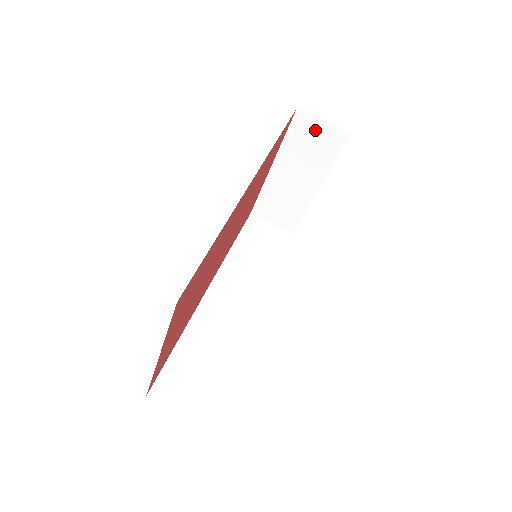
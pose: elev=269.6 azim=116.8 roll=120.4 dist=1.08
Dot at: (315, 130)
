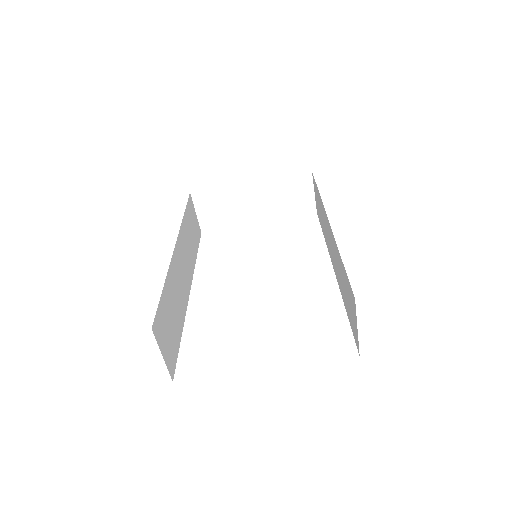
Dot at: (304, 191)
